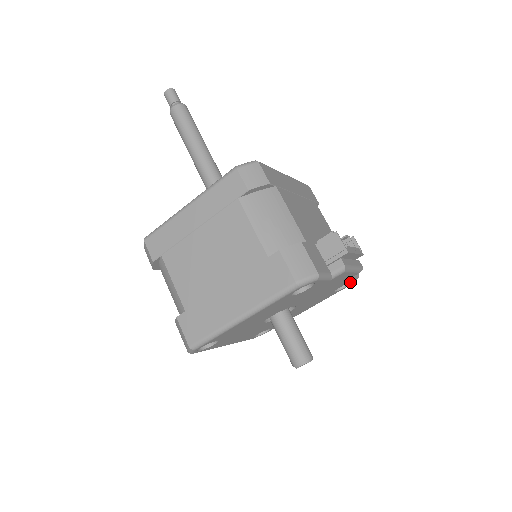
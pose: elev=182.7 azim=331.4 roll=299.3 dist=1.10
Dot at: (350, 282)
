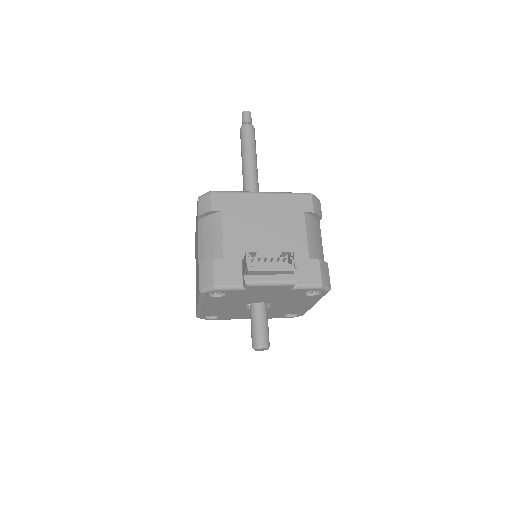
Dot at: (322, 290)
